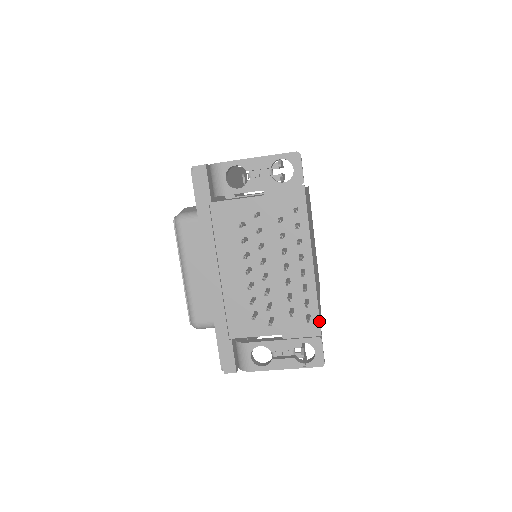
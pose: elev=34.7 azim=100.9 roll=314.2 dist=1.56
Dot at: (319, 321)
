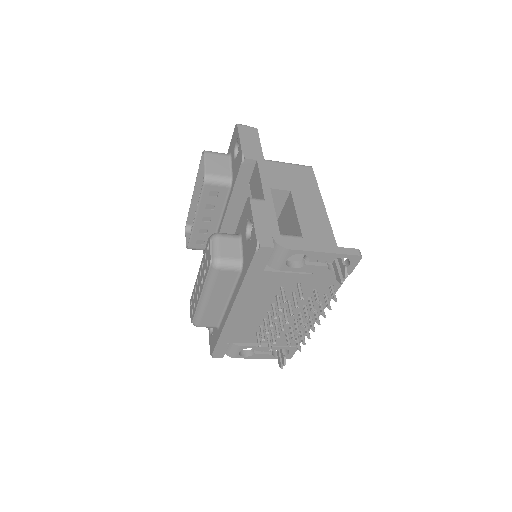
Dot at: occluded
